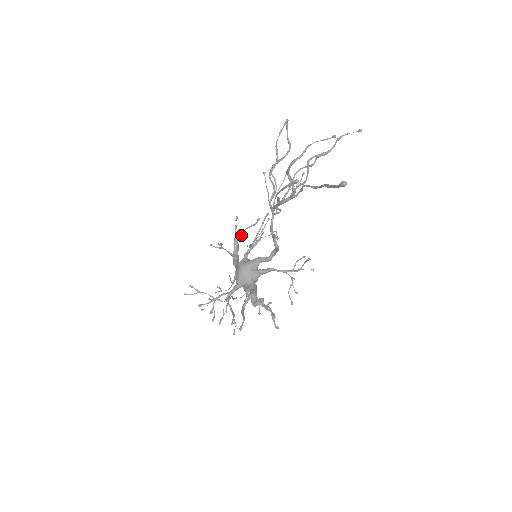
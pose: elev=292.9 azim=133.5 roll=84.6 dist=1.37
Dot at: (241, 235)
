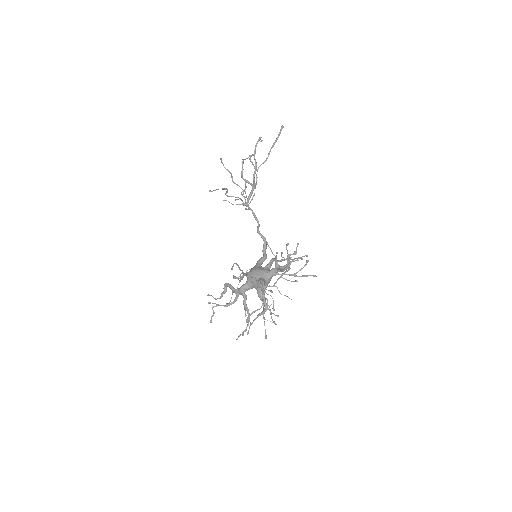
Dot at: occluded
